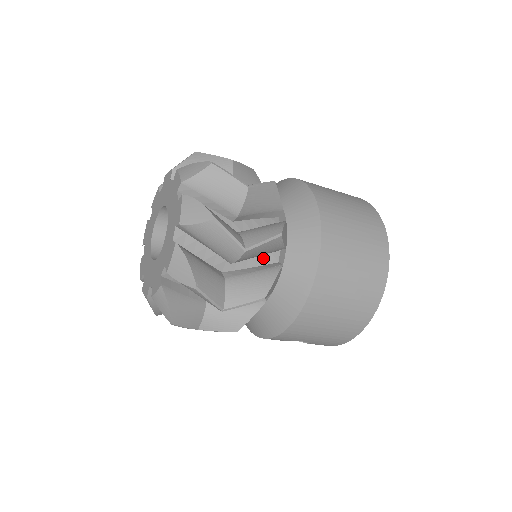
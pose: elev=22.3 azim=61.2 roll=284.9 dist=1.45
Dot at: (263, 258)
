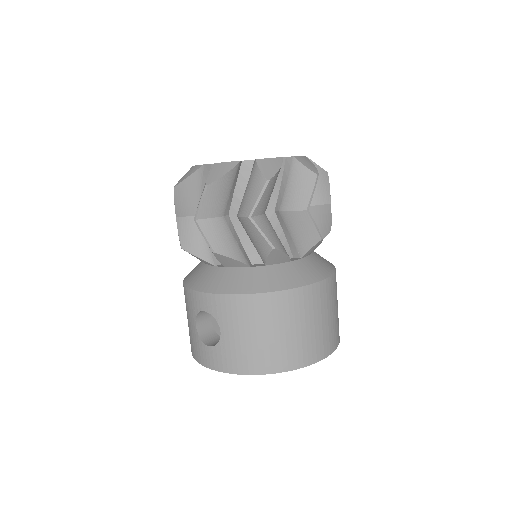
Dot at: (284, 244)
